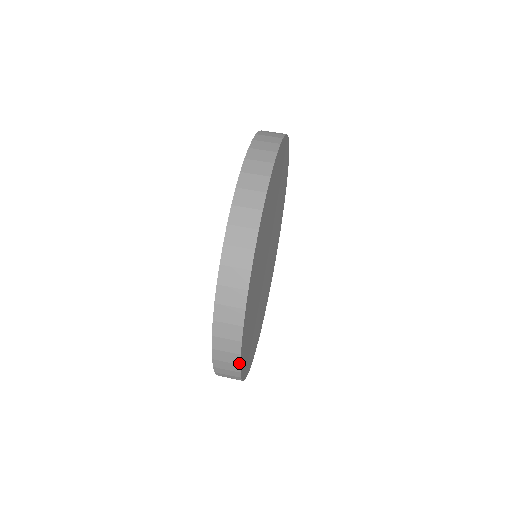
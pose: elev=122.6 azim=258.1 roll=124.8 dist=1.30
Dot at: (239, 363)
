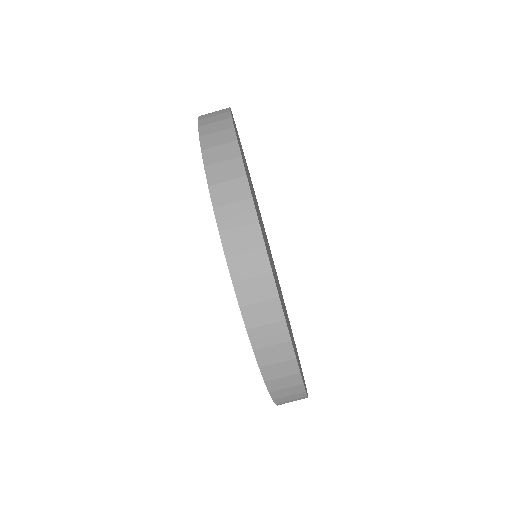
Dot at: occluded
